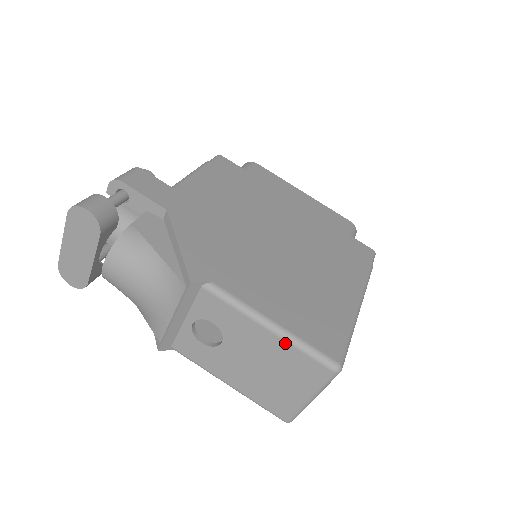
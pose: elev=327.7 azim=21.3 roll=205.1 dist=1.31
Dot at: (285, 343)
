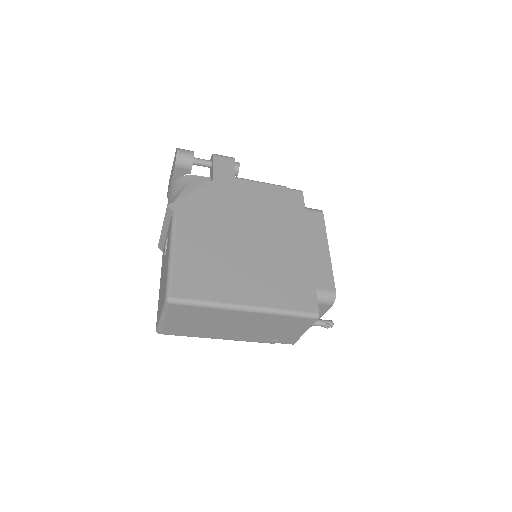
Dot at: (168, 267)
